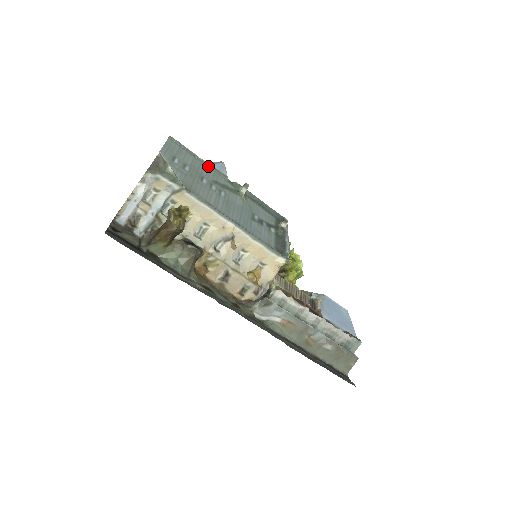
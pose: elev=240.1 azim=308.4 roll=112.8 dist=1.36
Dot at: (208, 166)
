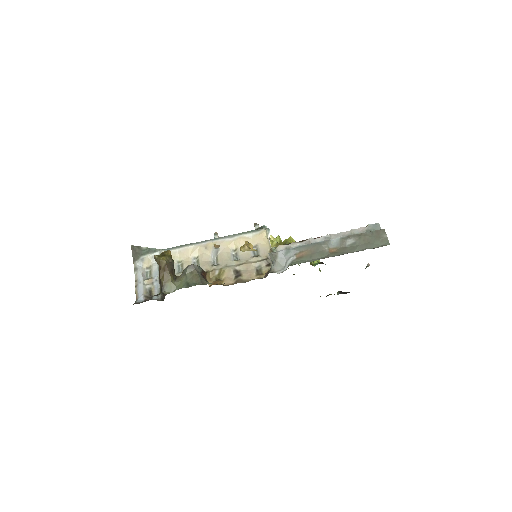
Dot at: occluded
